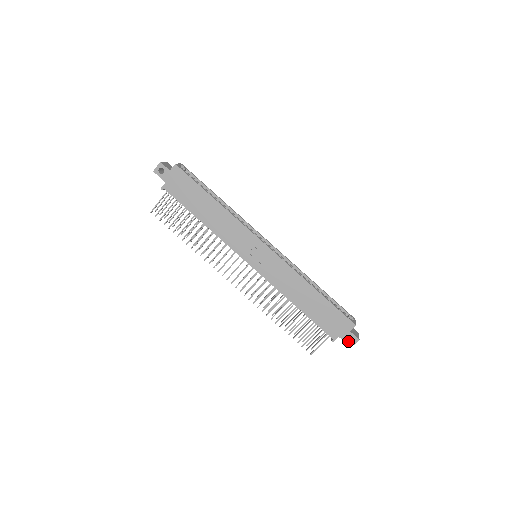
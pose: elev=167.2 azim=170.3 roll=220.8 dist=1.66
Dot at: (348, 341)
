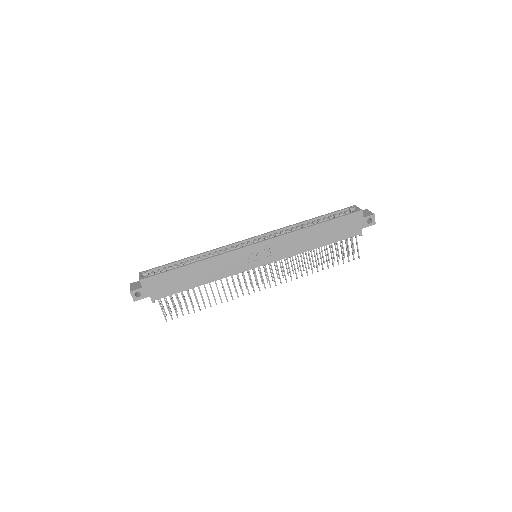
Dot at: (369, 223)
